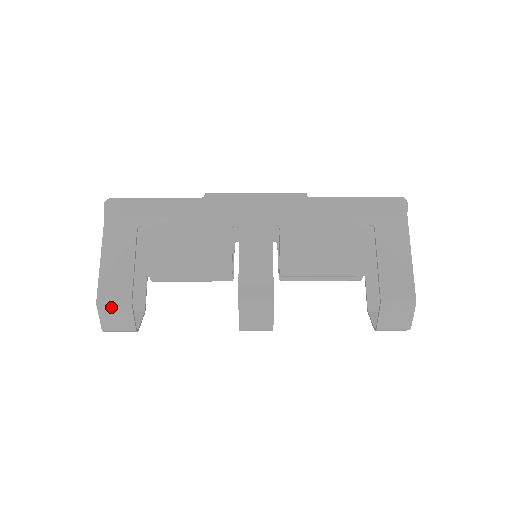
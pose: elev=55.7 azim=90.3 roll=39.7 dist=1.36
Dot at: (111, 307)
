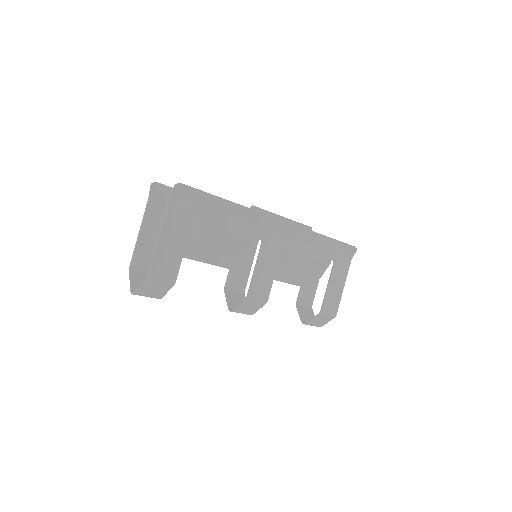
Dot at: (157, 283)
